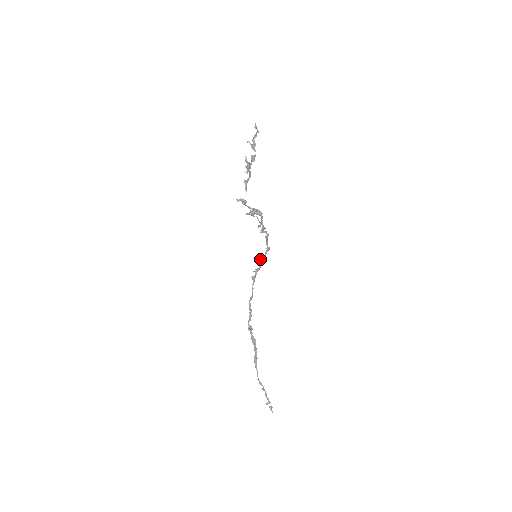
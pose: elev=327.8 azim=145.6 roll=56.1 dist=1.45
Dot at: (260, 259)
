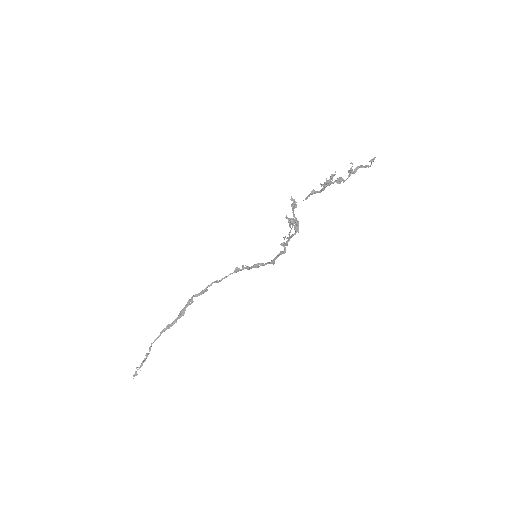
Dot at: occluded
